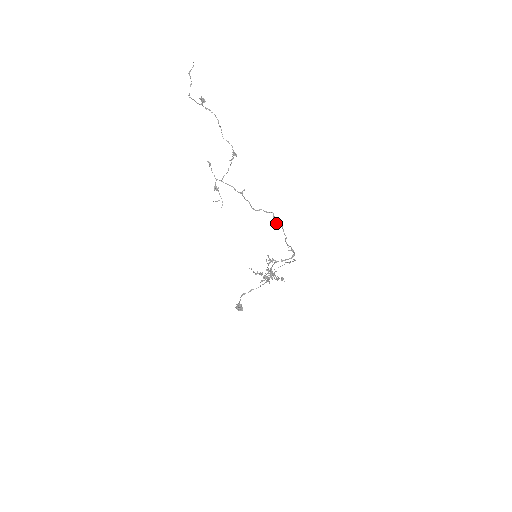
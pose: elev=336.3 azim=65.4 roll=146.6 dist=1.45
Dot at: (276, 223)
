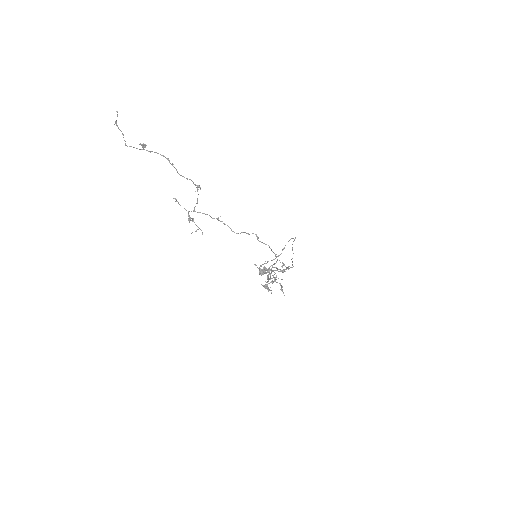
Dot at: occluded
